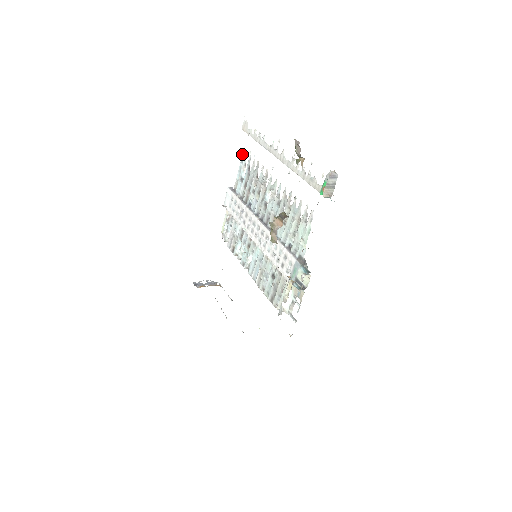
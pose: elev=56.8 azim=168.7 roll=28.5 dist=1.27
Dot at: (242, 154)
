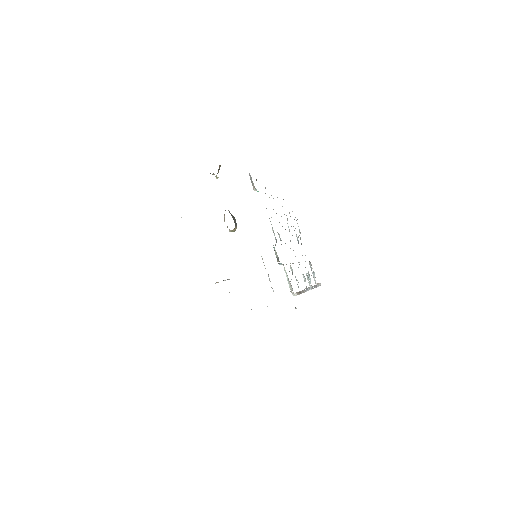
Dot at: occluded
